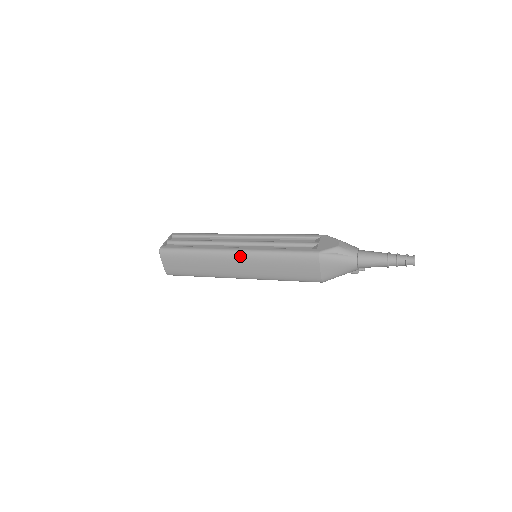
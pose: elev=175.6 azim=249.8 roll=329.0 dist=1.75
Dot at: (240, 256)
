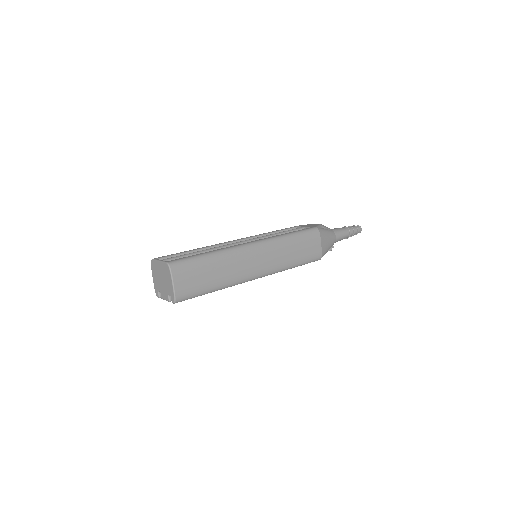
Dot at: (259, 247)
